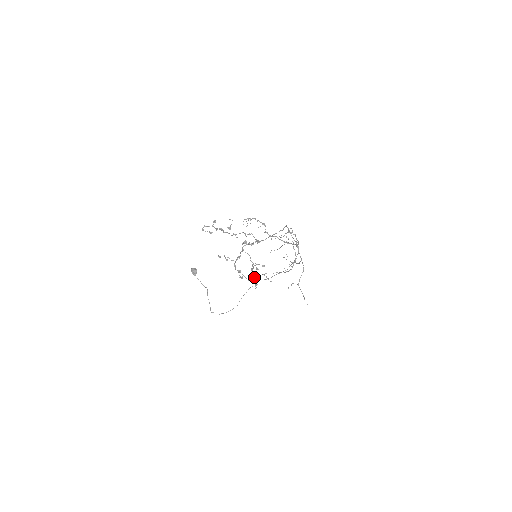
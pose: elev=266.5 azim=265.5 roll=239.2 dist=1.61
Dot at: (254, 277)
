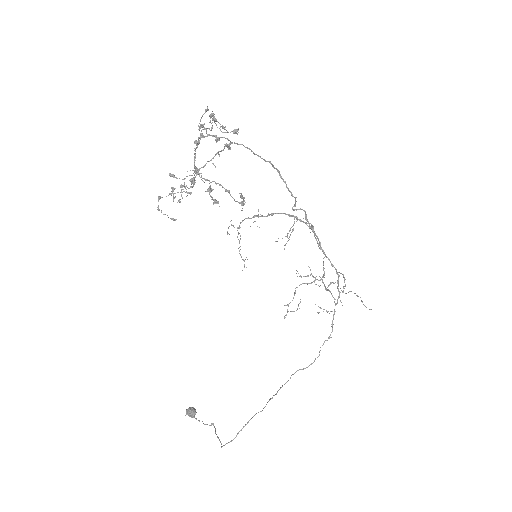
Dot at: (239, 203)
